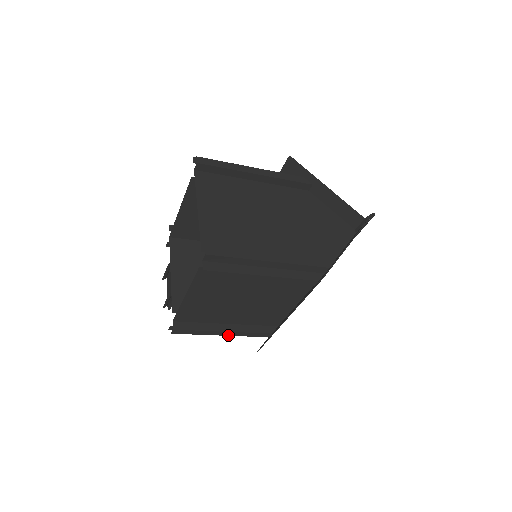
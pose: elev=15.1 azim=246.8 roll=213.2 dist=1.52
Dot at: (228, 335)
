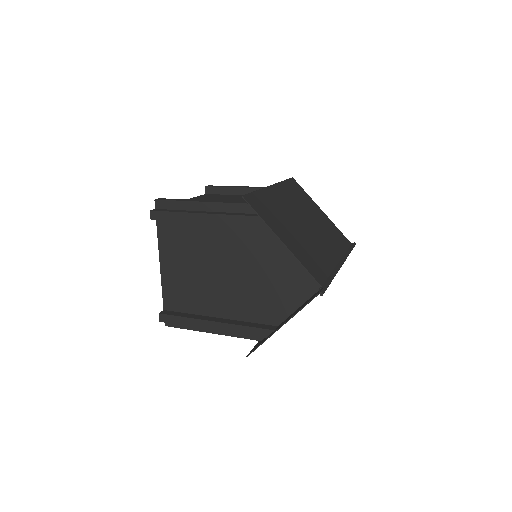
Dot at: occluded
